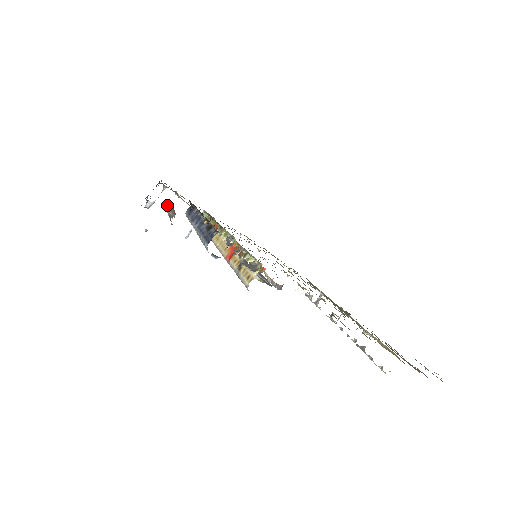
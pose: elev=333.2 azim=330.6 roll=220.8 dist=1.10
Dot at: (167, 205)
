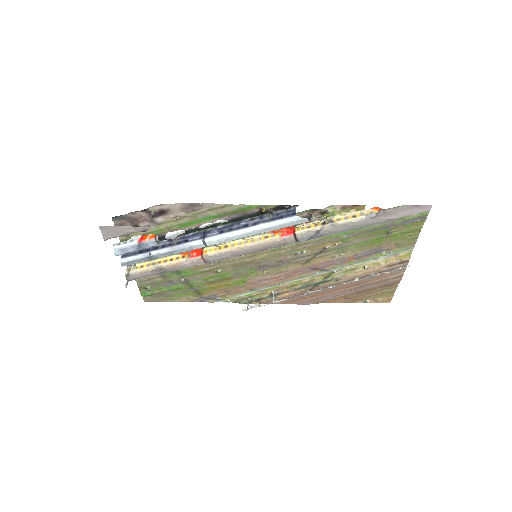
Dot at: (130, 241)
